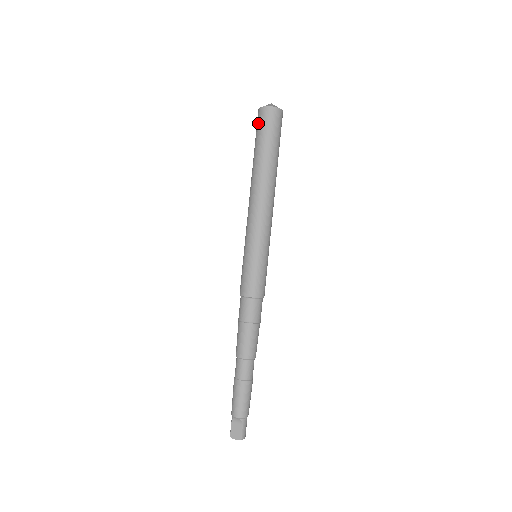
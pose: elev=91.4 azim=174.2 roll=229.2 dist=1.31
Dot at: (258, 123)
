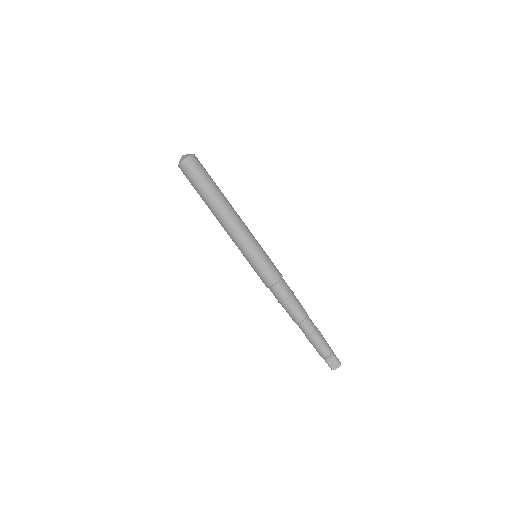
Dot at: (187, 174)
